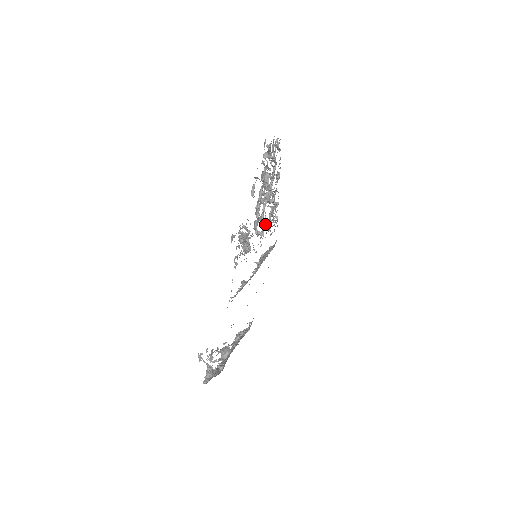
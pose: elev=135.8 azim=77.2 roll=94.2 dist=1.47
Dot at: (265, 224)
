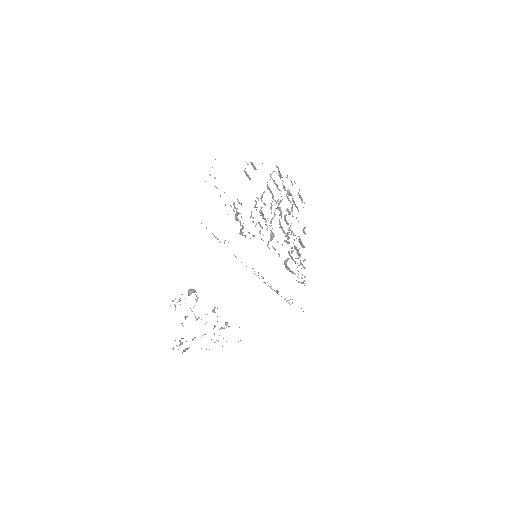
Dot at: occluded
